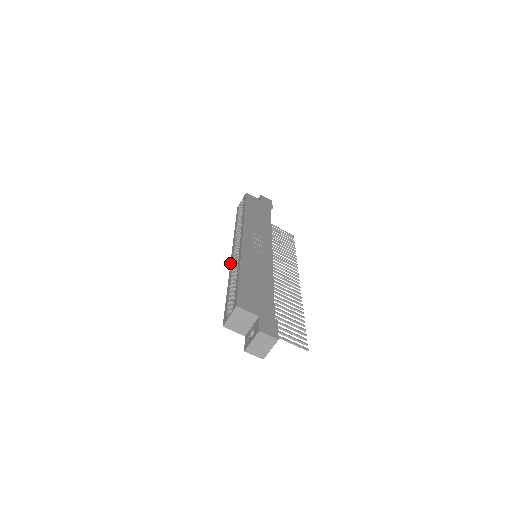
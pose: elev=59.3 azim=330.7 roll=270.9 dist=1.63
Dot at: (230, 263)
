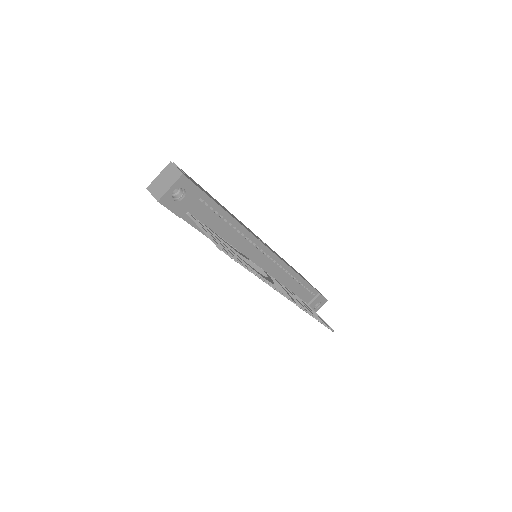
Dot at: occluded
